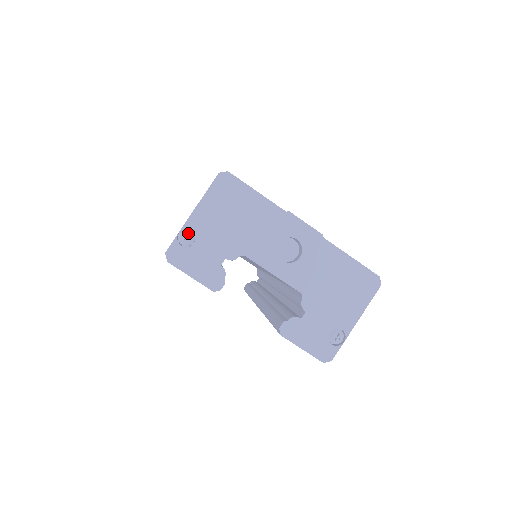
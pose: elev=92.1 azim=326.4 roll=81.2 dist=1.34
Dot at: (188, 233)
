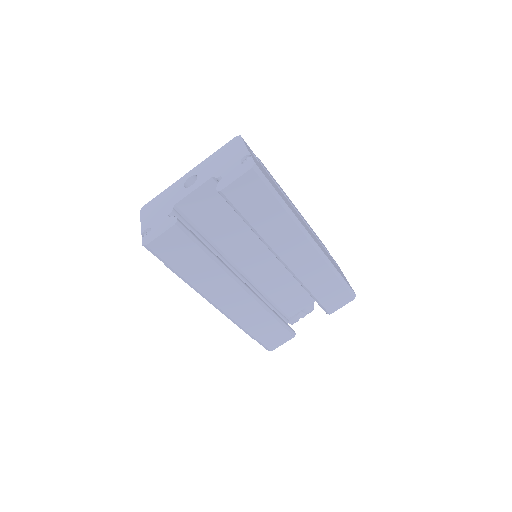
Dot at: (146, 232)
